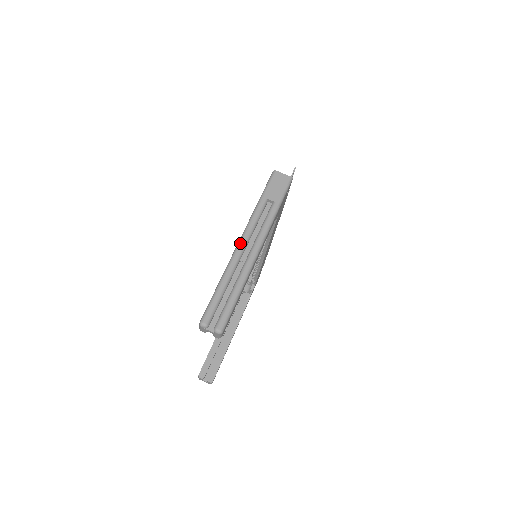
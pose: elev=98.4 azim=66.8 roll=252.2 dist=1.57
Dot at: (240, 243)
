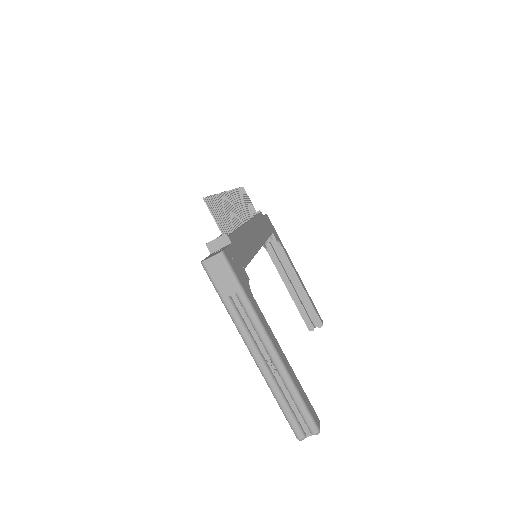
Dot at: (254, 358)
